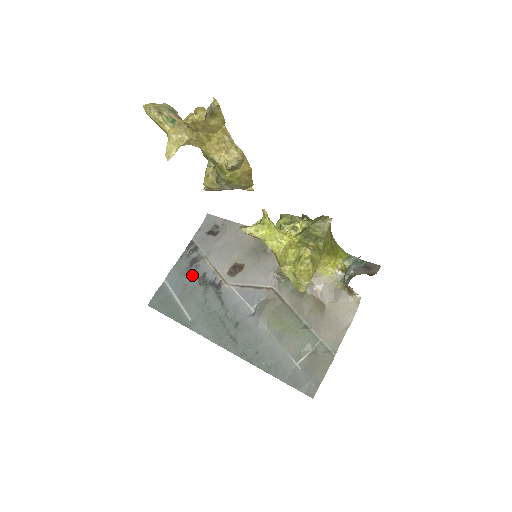
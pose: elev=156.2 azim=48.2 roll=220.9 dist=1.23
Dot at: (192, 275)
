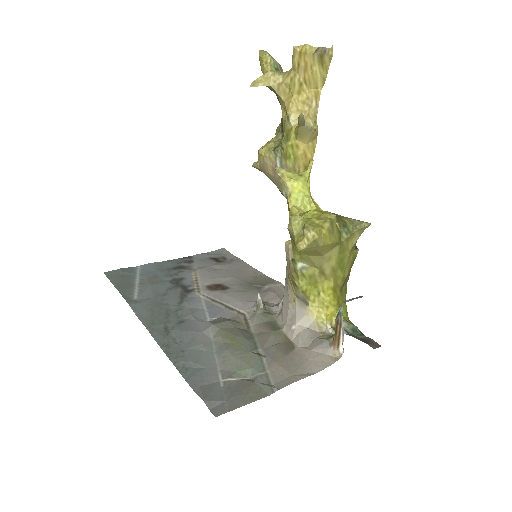
Dot at: (169, 274)
